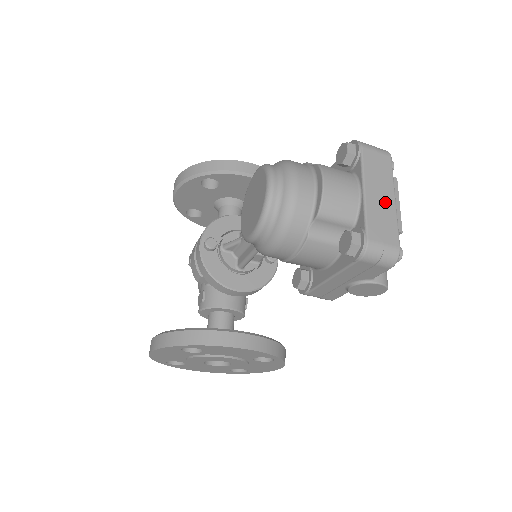
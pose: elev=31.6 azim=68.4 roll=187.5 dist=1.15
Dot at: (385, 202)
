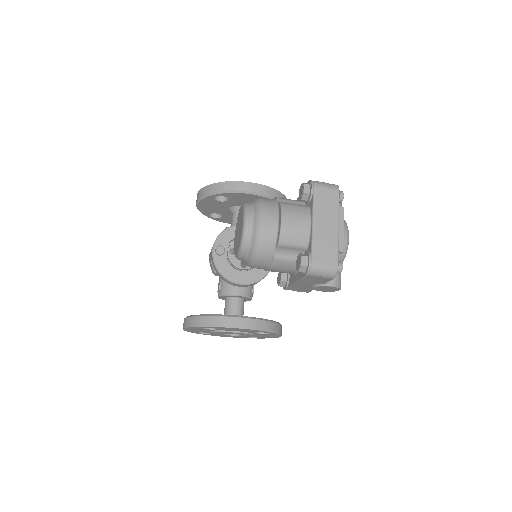
Dot at: (329, 230)
